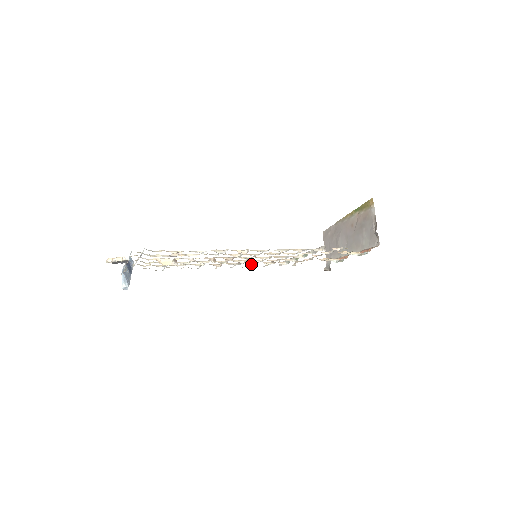
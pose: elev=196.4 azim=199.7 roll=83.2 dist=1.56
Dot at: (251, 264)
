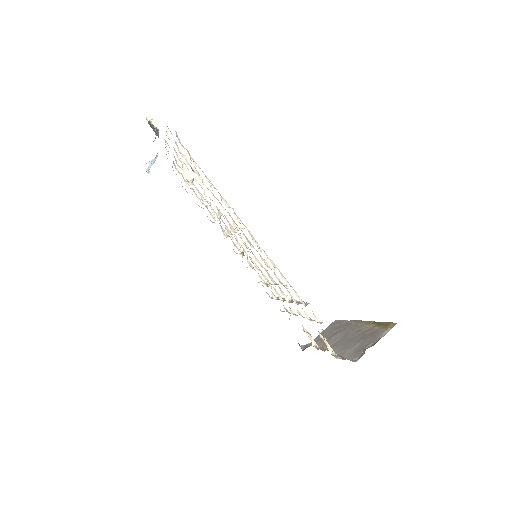
Dot at: (249, 264)
